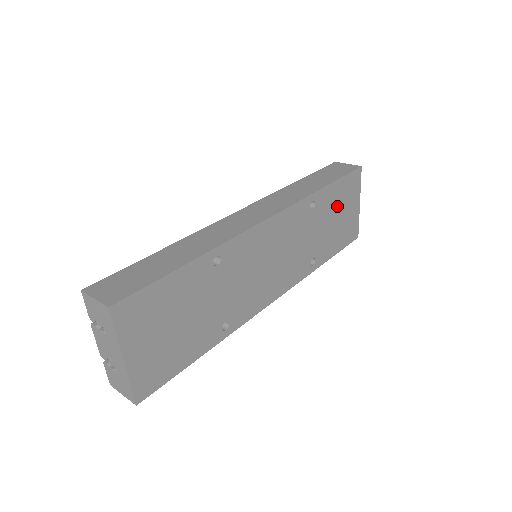
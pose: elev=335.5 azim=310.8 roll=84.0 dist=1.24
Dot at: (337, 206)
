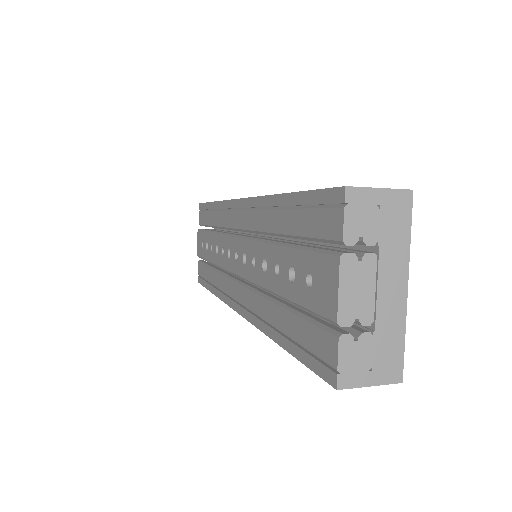
Dot at: occluded
